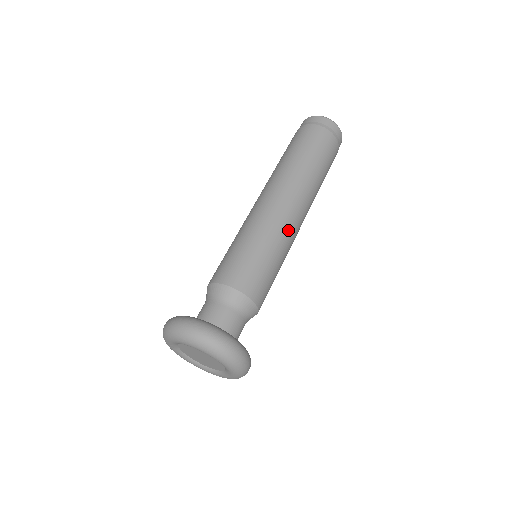
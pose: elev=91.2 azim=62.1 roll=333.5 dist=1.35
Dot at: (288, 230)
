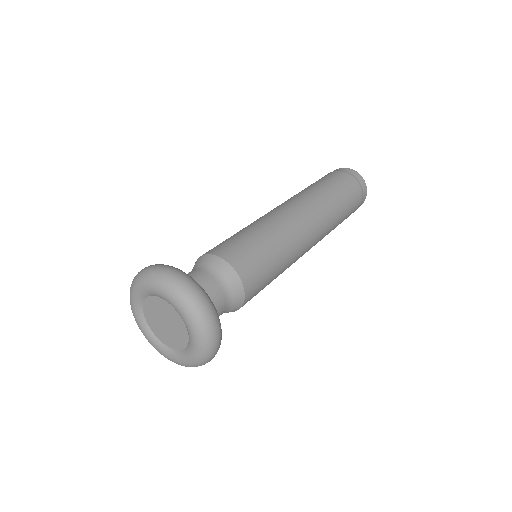
Dot at: (299, 246)
